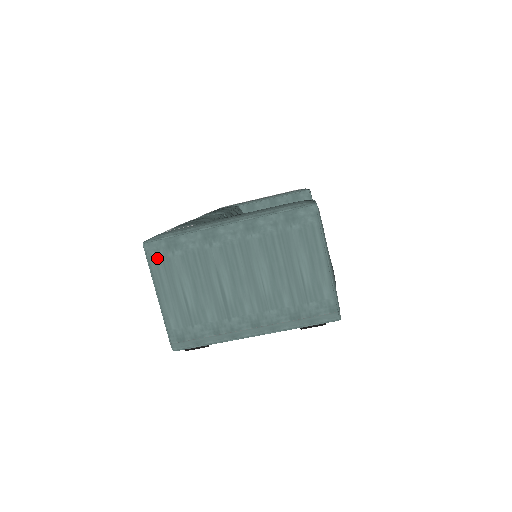
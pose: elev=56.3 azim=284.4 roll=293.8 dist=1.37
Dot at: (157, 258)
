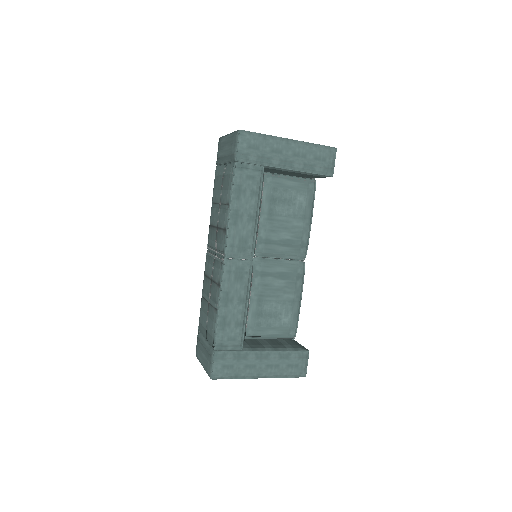
Dot at: occluded
